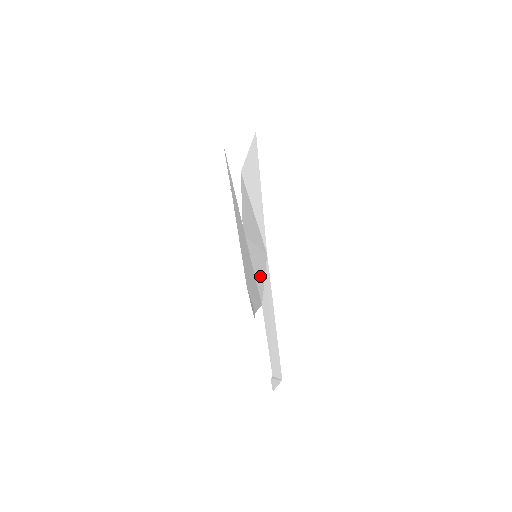
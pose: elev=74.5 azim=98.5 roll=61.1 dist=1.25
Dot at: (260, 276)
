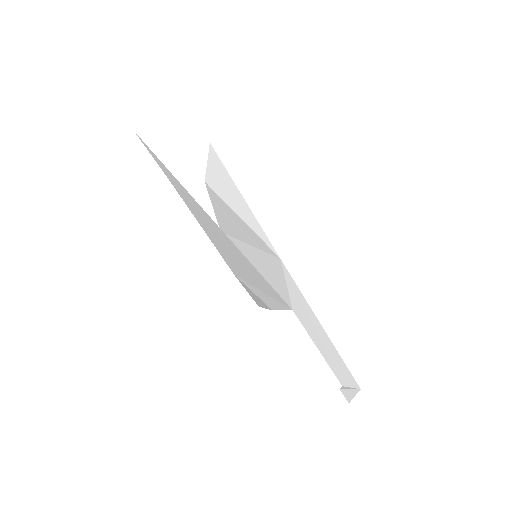
Dot at: (276, 279)
